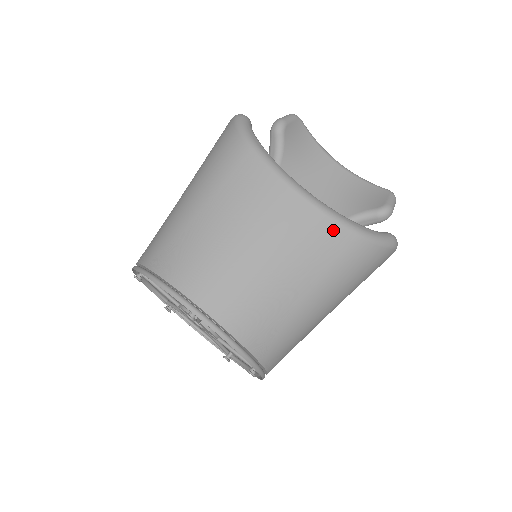
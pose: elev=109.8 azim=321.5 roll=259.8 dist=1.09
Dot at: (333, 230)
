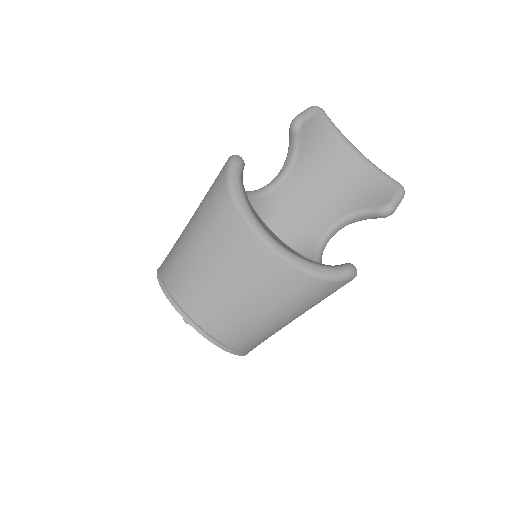
Dot at: (290, 272)
